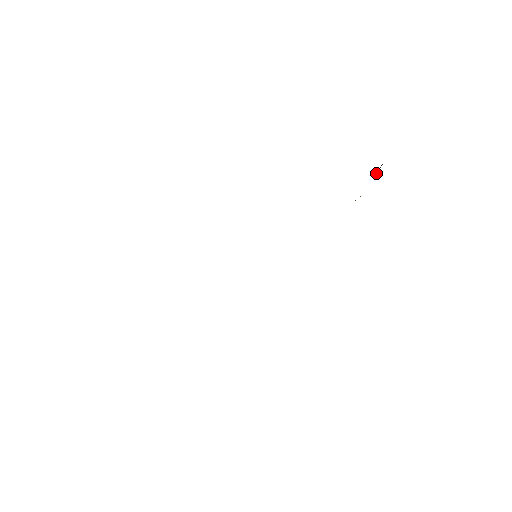
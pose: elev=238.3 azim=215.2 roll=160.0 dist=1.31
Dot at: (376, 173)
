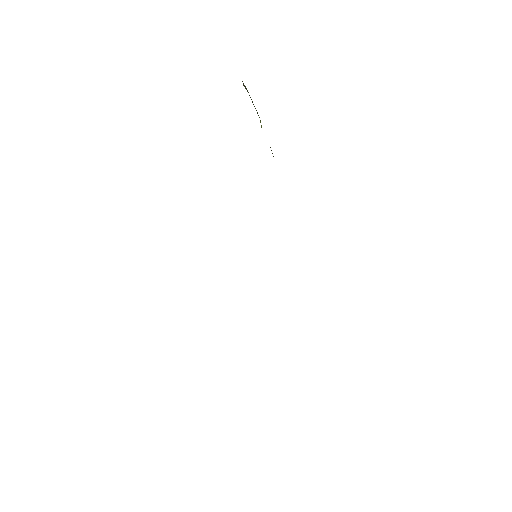
Dot at: occluded
